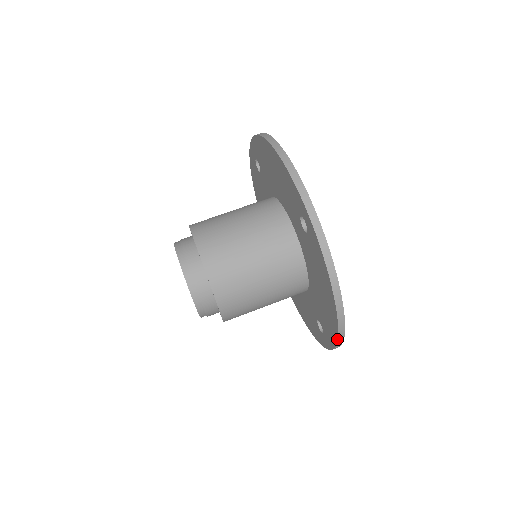
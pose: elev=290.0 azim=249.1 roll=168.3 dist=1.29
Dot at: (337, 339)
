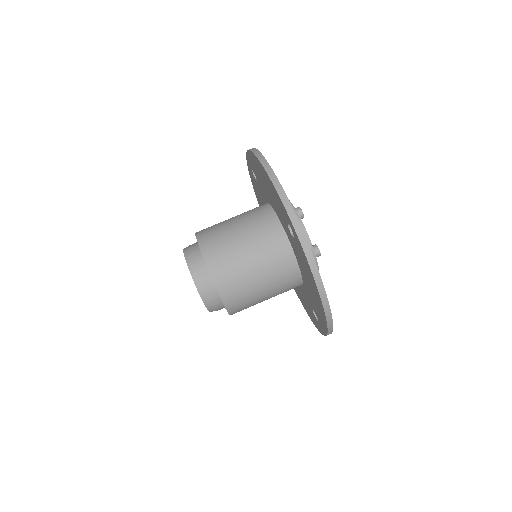
Dot at: (327, 327)
